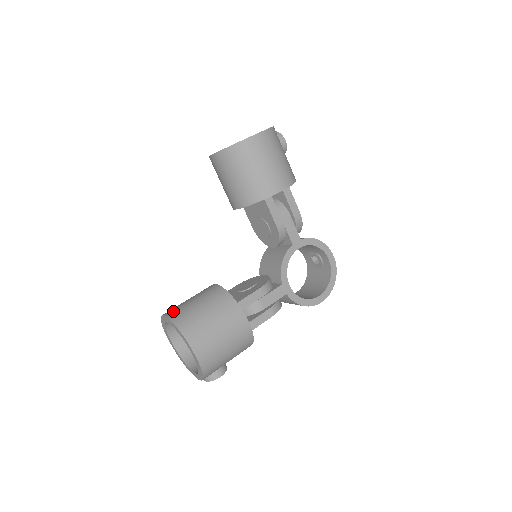
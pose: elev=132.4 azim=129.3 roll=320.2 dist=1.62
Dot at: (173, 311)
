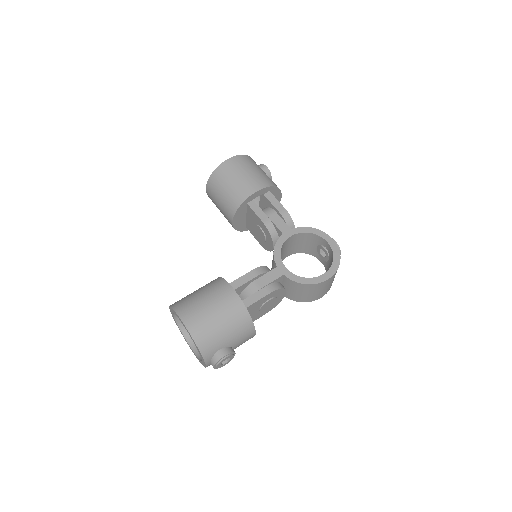
Dot at: occluded
